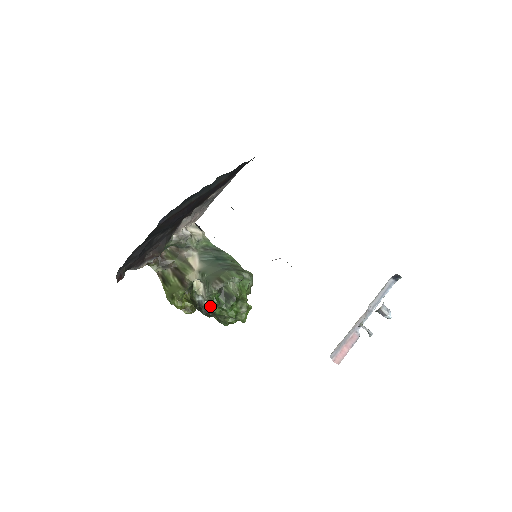
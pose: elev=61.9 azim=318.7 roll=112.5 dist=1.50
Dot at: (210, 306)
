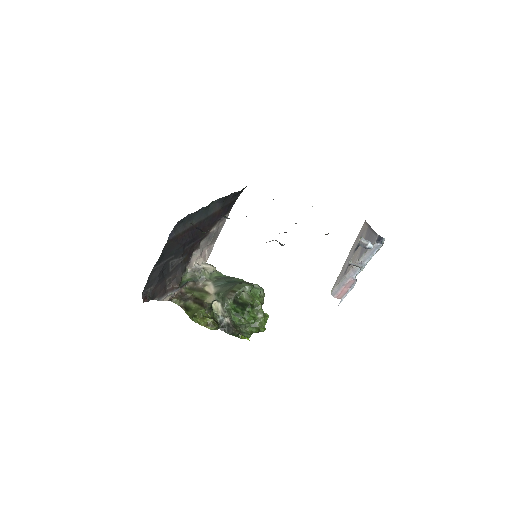
Dot at: (231, 322)
